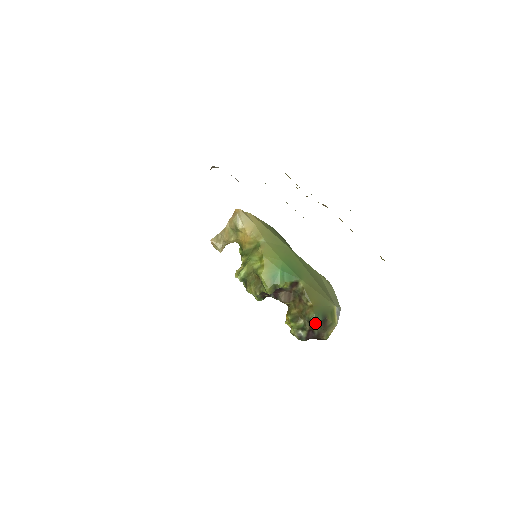
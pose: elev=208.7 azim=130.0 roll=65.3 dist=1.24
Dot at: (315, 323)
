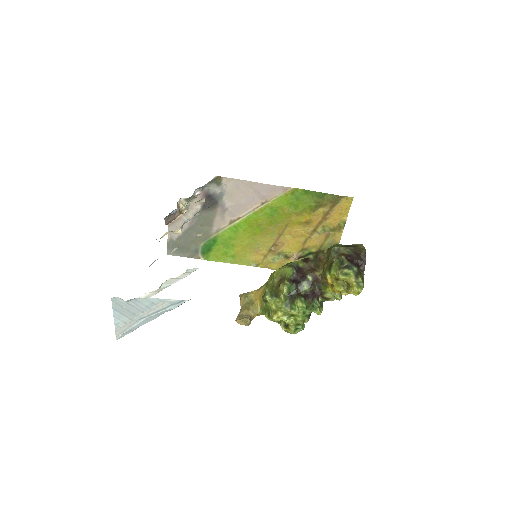
Dot at: (340, 247)
